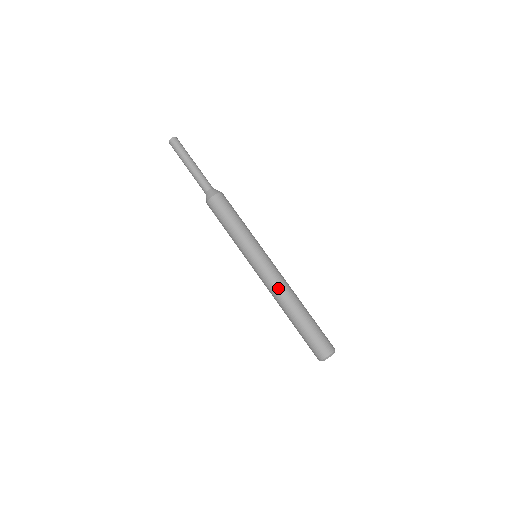
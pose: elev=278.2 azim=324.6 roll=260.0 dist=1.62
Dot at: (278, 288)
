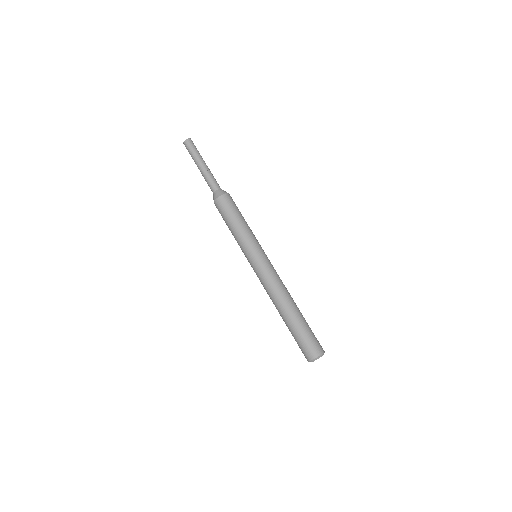
Dot at: (268, 292)
